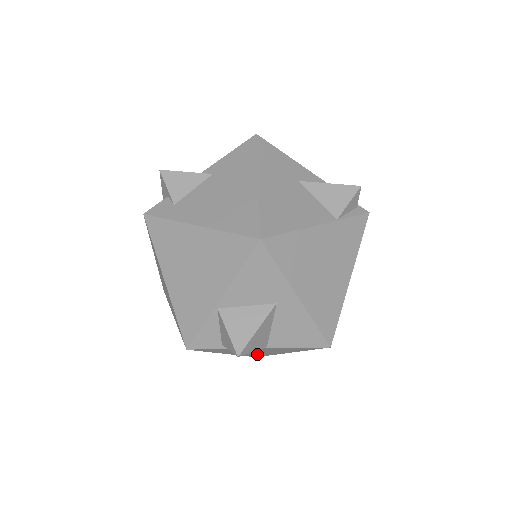
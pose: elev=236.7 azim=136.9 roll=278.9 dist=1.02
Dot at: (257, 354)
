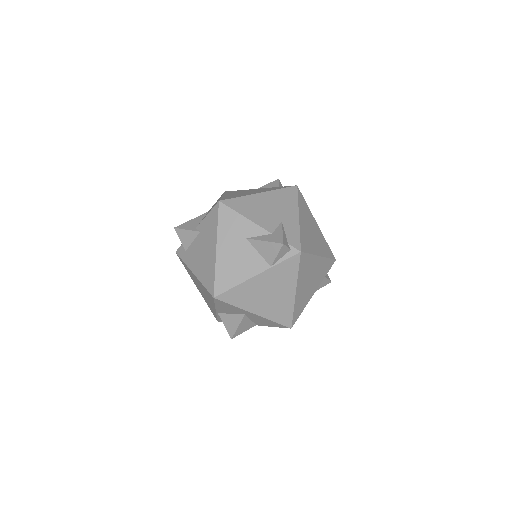
Dot at: occluded
